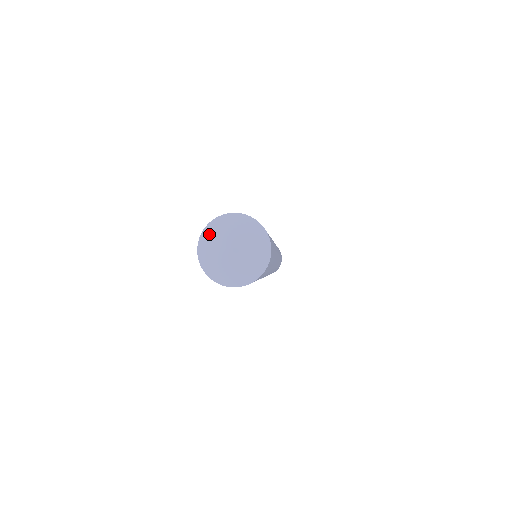
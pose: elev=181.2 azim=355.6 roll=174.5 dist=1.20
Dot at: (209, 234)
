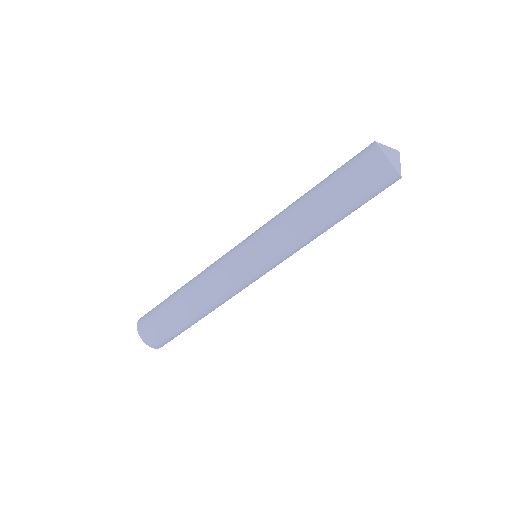
Dot at: occluded
